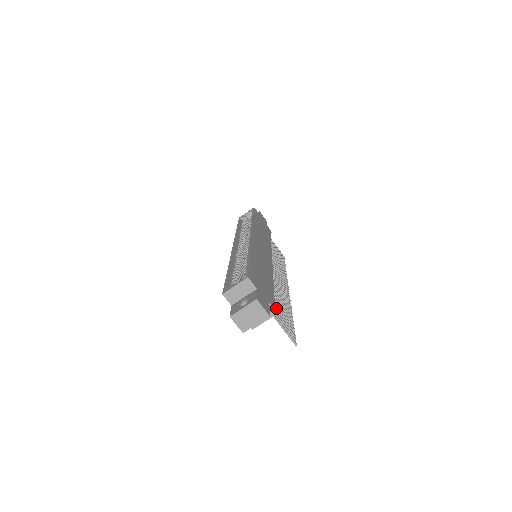
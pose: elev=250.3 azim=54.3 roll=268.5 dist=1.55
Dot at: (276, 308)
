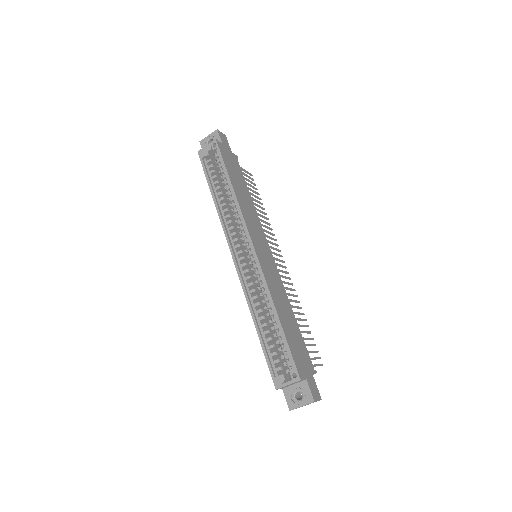
Dot at: occluded
